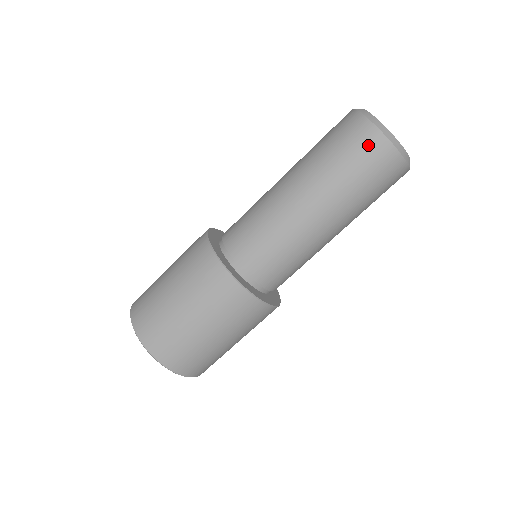
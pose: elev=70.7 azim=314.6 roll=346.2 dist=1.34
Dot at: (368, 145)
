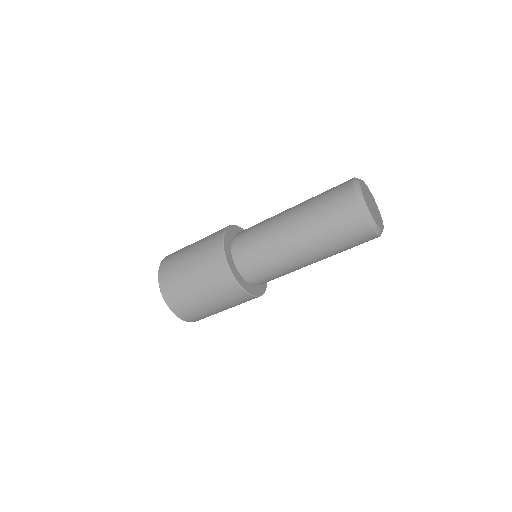
Dot at: (347, 210)
